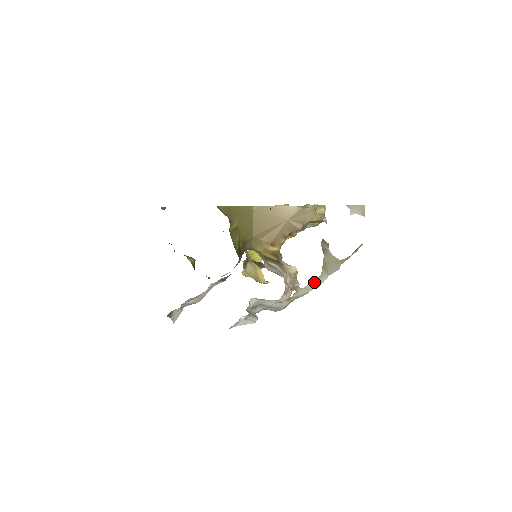
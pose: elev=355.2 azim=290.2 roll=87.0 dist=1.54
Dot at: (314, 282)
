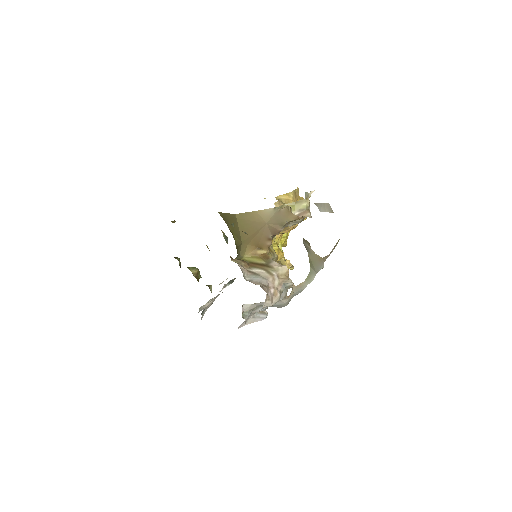
Dot at: (305, 280)
